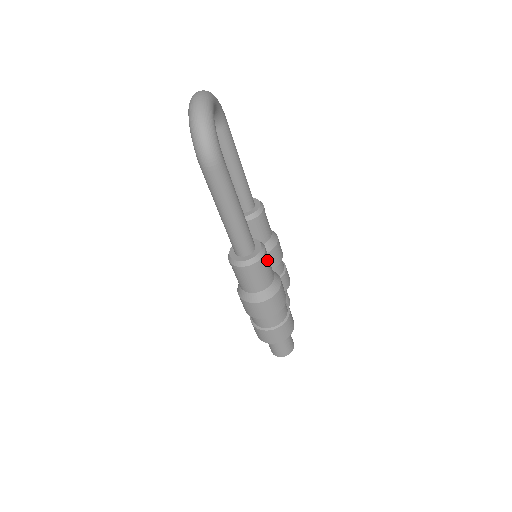
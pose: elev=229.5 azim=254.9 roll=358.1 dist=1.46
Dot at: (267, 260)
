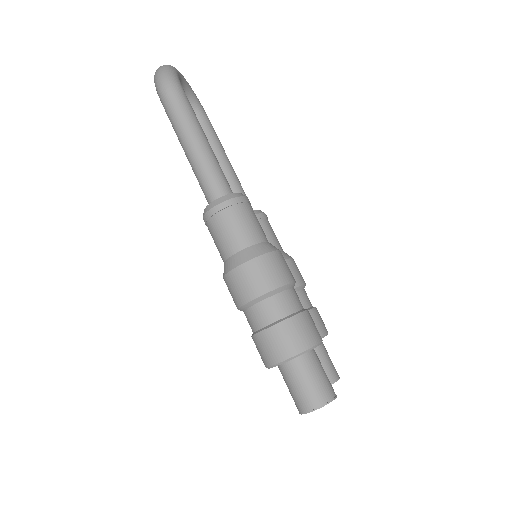
Dot at: (251, 210)
